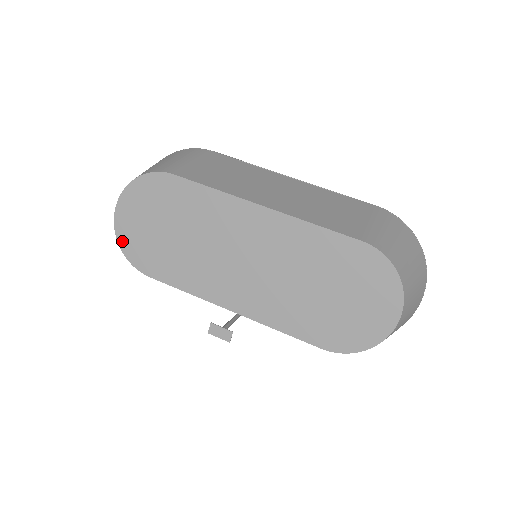
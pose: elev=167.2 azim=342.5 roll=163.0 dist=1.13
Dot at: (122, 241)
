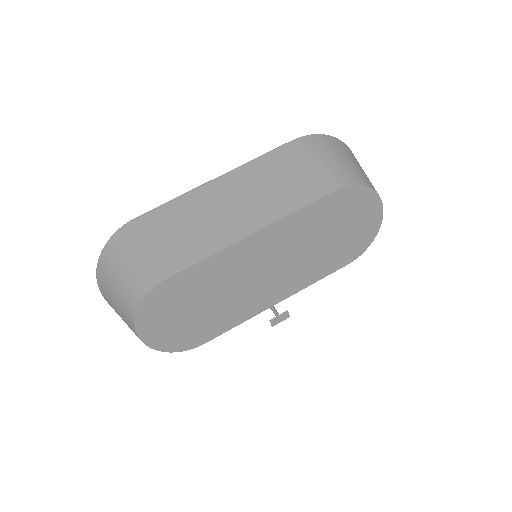
Dot at: (165, 348)
